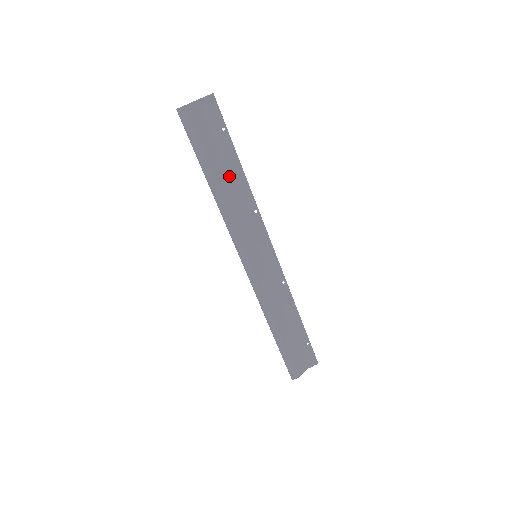
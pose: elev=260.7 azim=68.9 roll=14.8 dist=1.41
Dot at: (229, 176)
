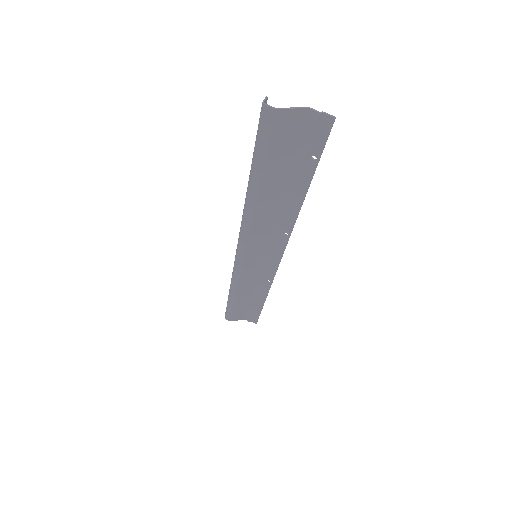
Dot at: (282, 194)
